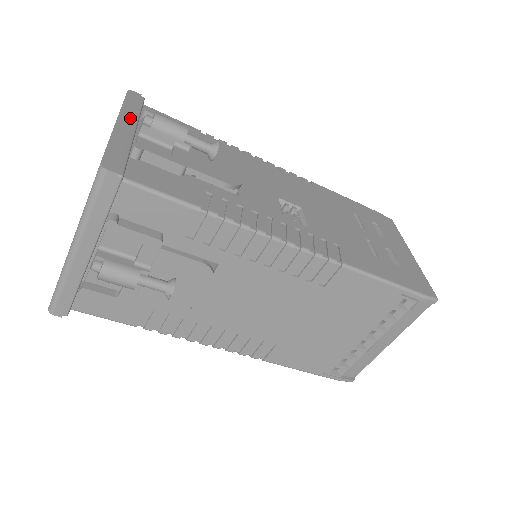
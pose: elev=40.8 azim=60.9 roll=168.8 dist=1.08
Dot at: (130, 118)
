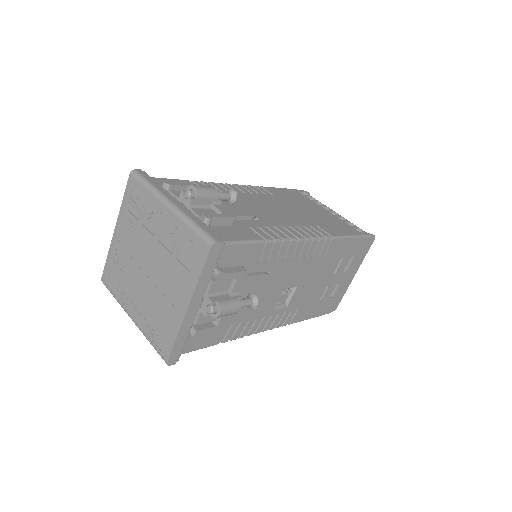
Dot at: (200, 295)
